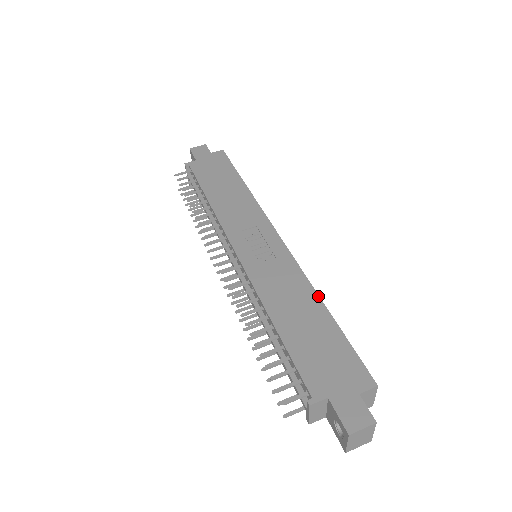
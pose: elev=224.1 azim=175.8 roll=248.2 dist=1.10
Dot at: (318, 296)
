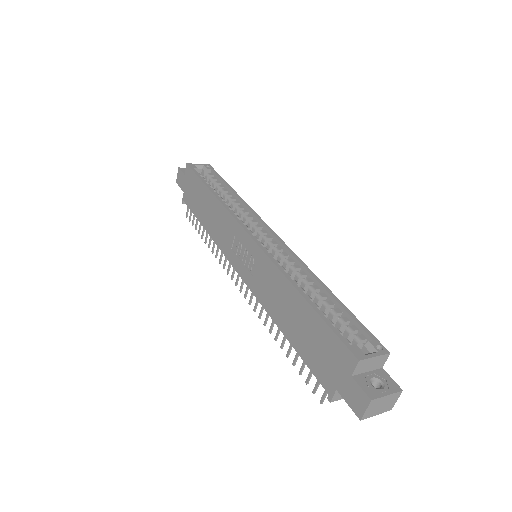
Dot at: (291, 285)
